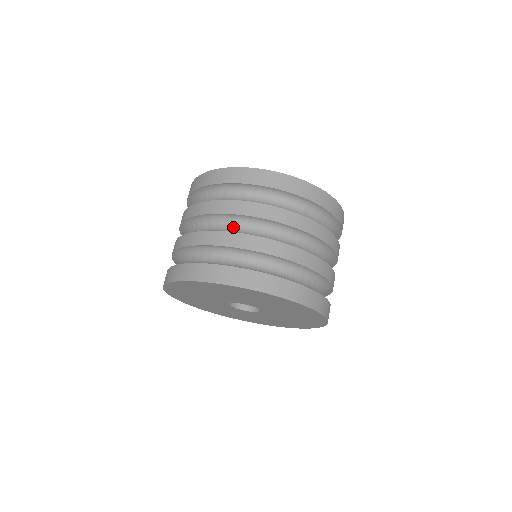
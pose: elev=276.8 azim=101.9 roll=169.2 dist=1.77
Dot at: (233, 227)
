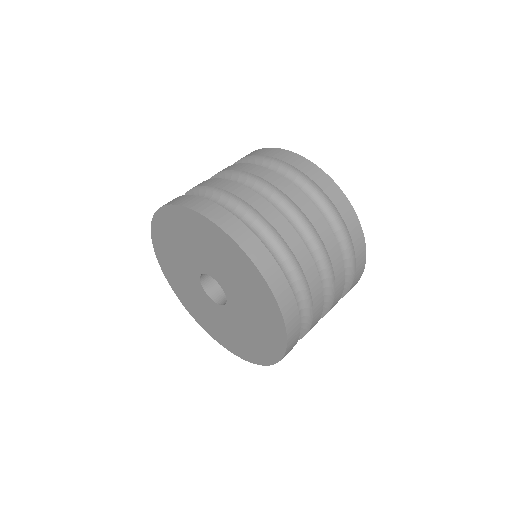
Dot at: (296, 228)
